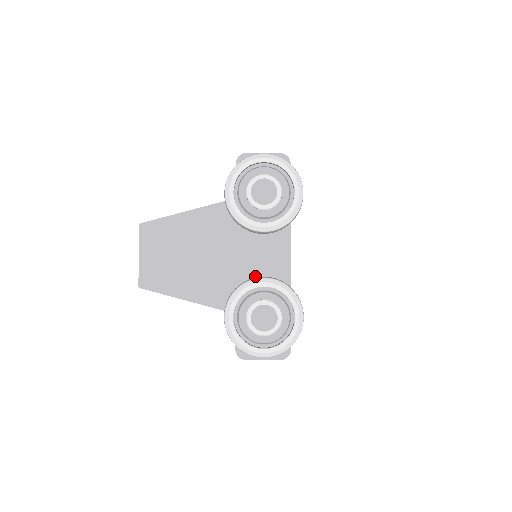
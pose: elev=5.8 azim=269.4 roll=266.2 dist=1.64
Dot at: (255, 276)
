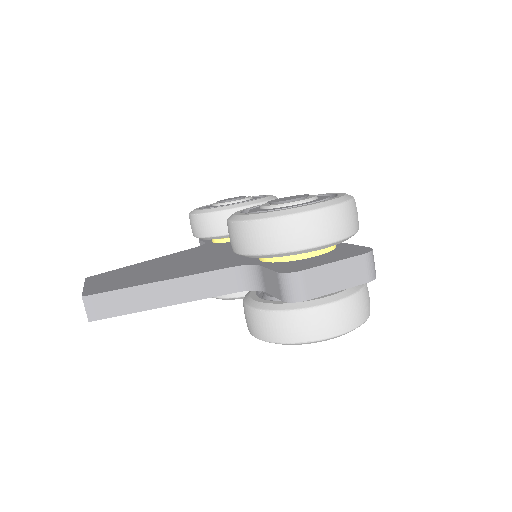
Dot at: occluded
